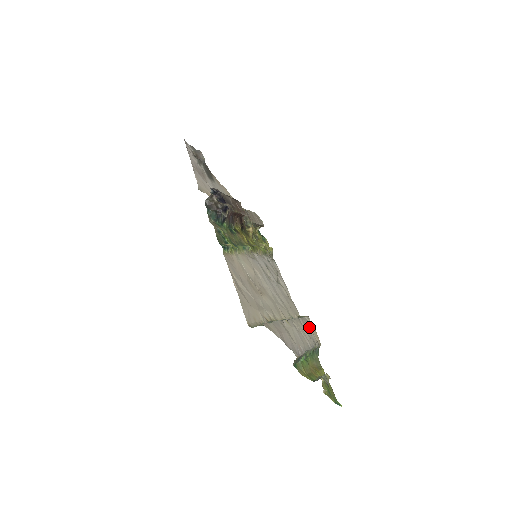
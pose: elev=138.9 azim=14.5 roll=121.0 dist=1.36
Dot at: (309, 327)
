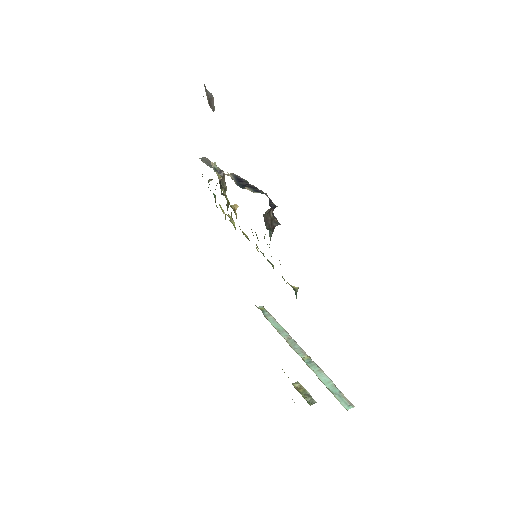
Dot at: occluded
